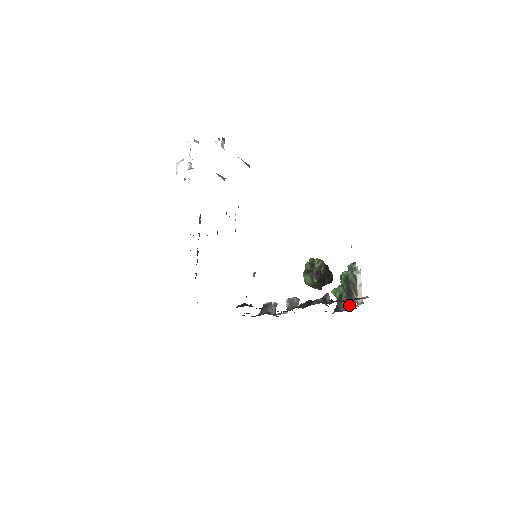
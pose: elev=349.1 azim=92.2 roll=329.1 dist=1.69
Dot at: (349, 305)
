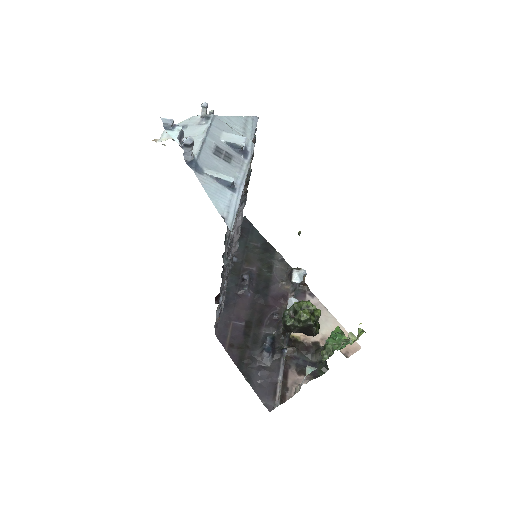
Dot at: occluded
